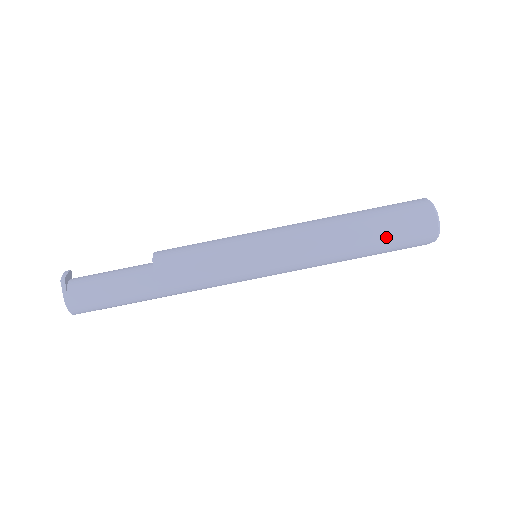
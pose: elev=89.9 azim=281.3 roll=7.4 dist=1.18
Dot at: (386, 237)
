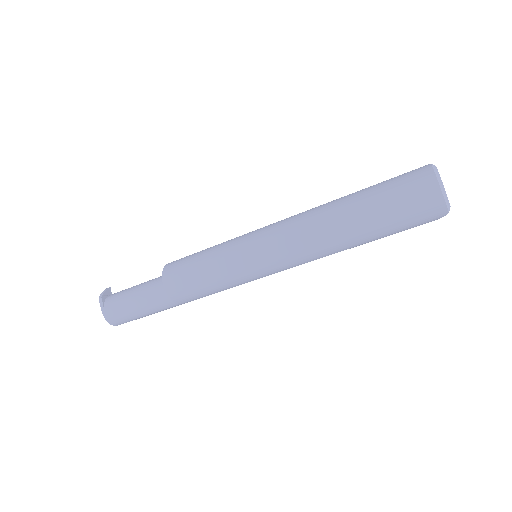
Dot at: (381, 219)
